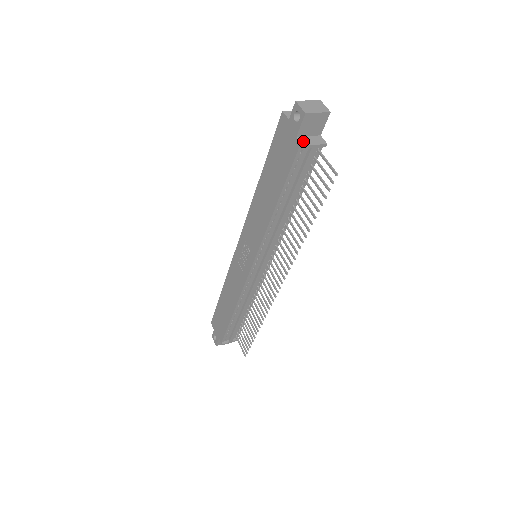
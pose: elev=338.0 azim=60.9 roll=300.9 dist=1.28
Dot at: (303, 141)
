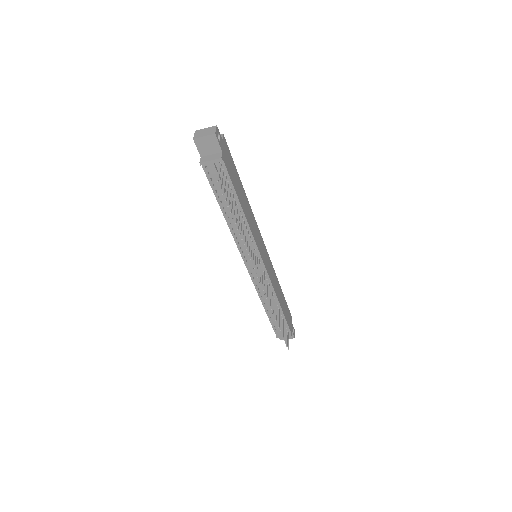
Dot at: (203, 159)
